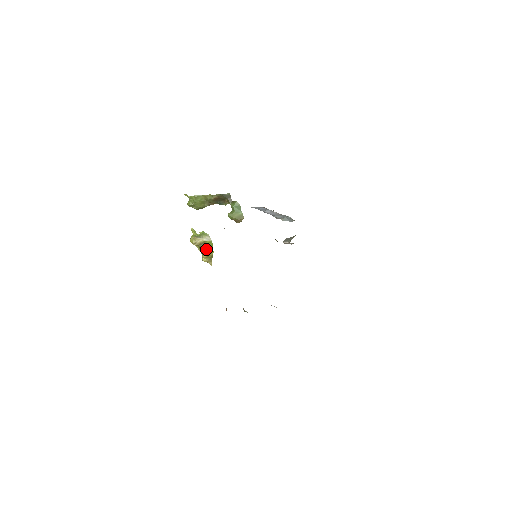
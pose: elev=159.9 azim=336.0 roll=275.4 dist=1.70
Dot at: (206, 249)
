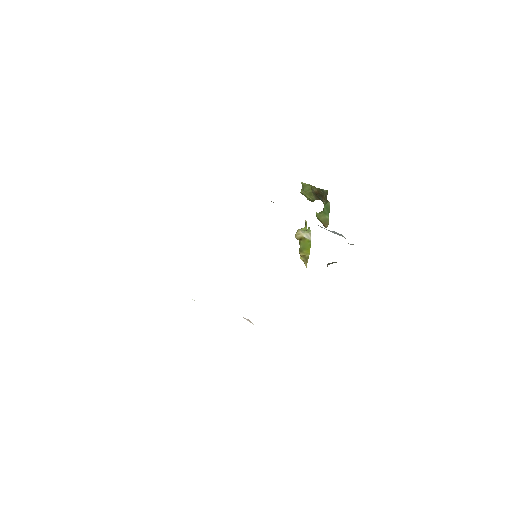
Dot at: (303, 247)
